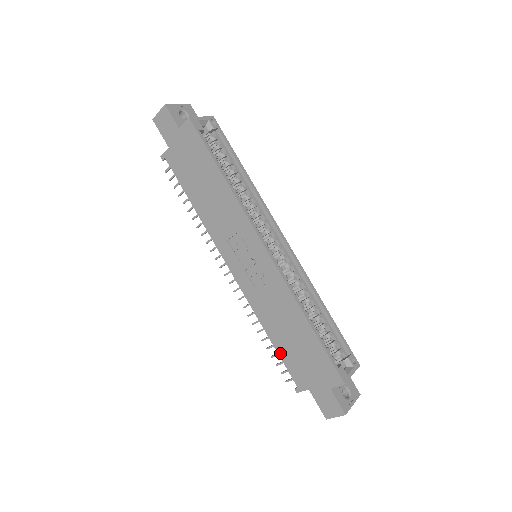
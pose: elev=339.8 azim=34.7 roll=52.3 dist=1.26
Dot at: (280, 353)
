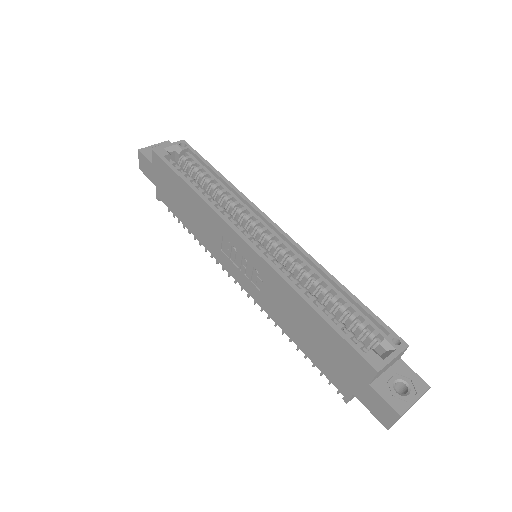
Dot at: (310, 357)
